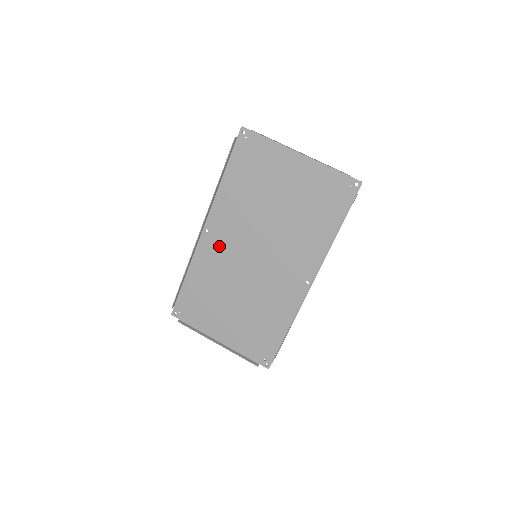
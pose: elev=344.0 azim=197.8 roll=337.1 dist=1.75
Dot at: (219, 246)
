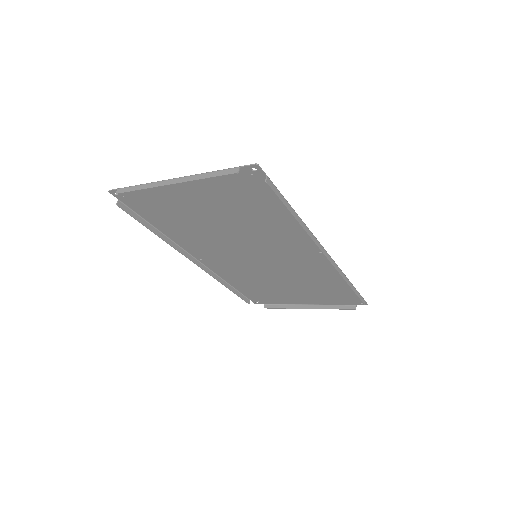
Dot at: (223, 263)
